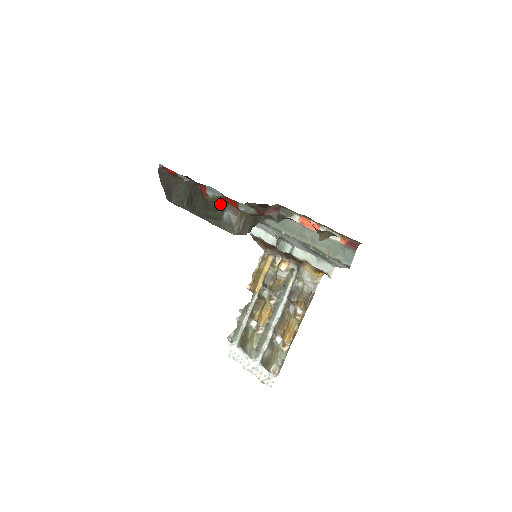
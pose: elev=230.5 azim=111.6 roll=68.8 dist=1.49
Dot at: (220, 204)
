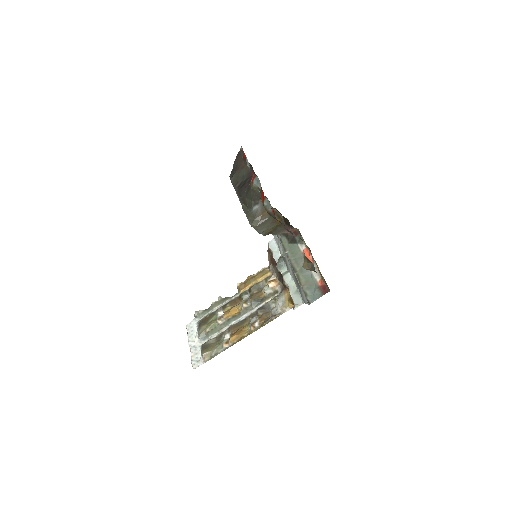
Dot at: (257, 196)
